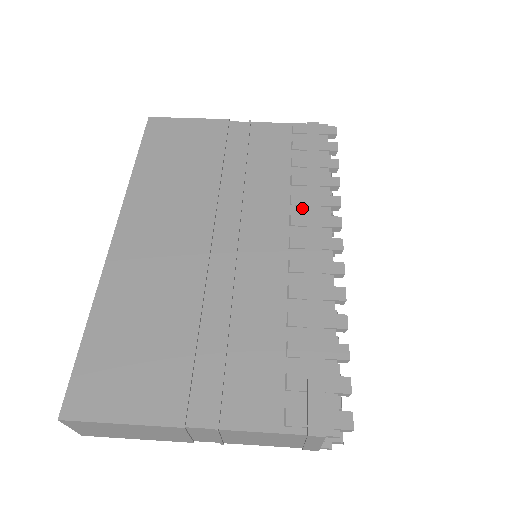
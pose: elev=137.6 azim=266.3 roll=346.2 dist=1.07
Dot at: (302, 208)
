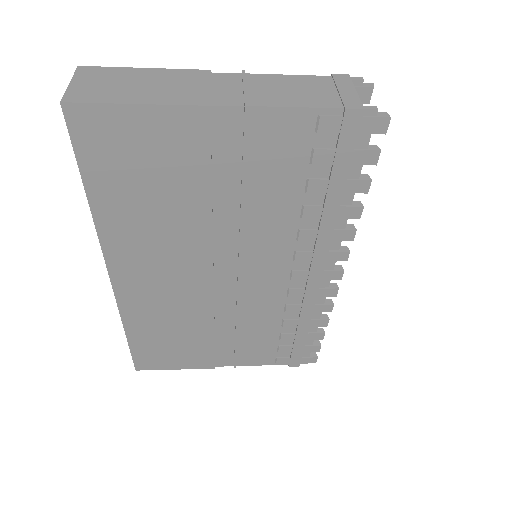
Dot at: occluded
